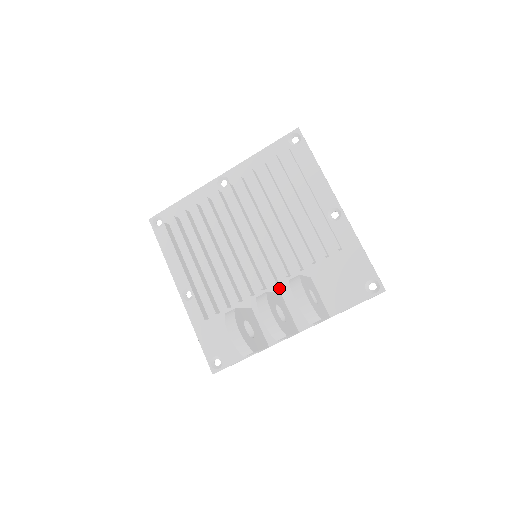
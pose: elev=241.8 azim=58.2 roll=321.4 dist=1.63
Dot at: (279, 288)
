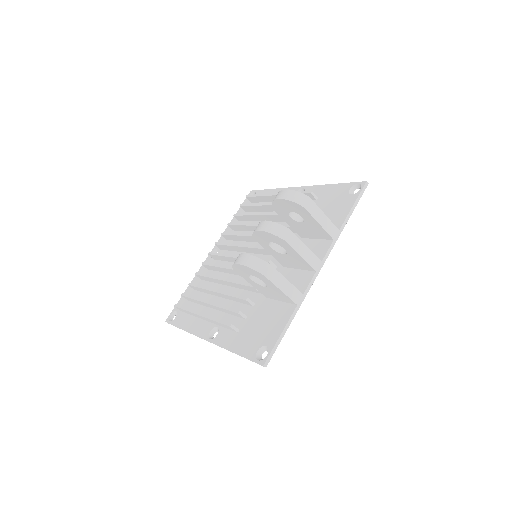
Dot at: occluded
